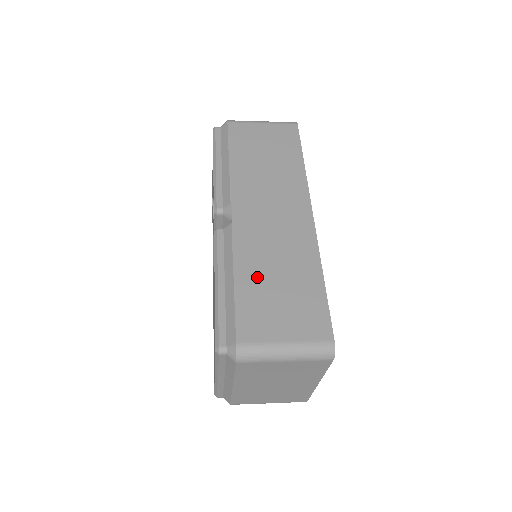
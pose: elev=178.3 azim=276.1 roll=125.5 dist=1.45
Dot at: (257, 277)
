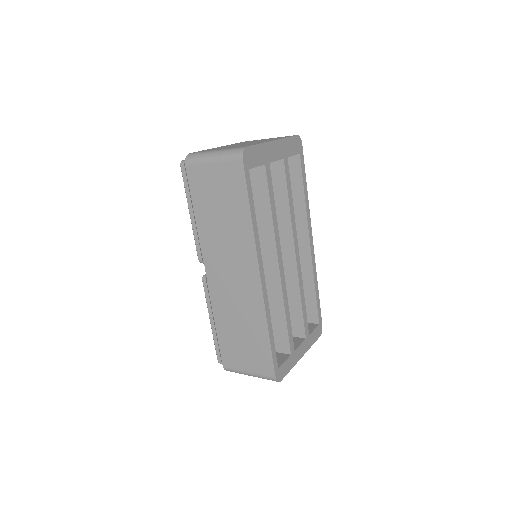
Dot at: (228, 327)
